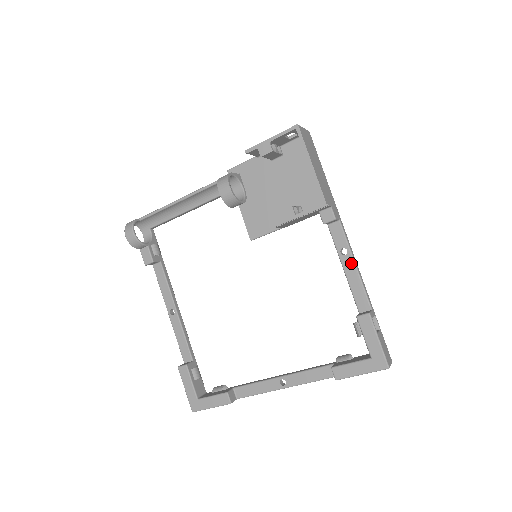
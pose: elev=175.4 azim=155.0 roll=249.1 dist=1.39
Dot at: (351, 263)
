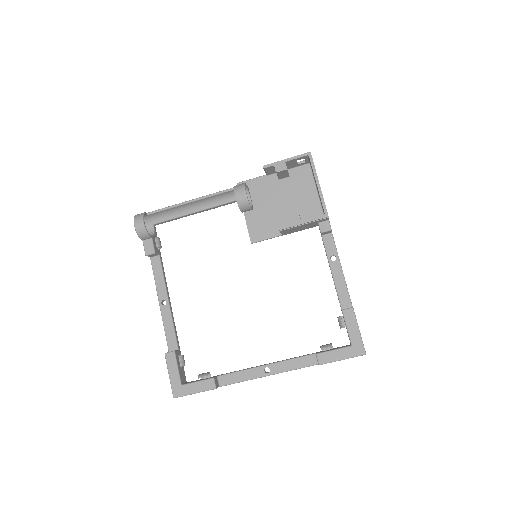
Dot at: (338, 268)
